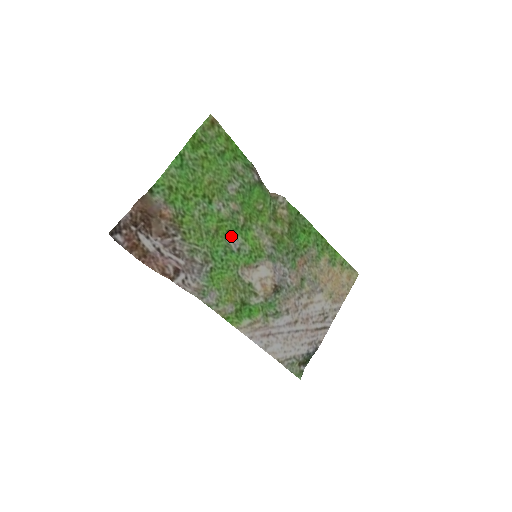
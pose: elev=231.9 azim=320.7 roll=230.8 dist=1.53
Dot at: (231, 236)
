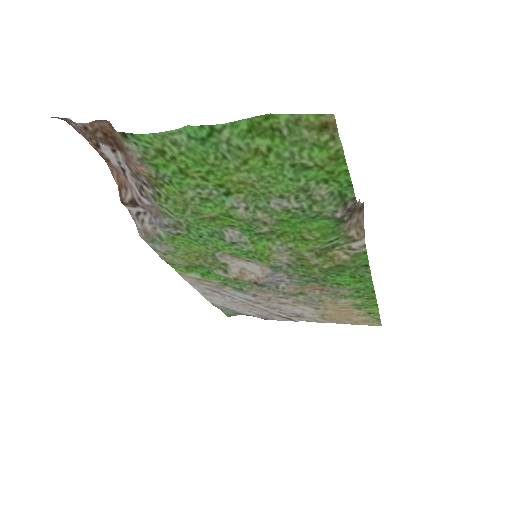
Dot at: (234, 230)
